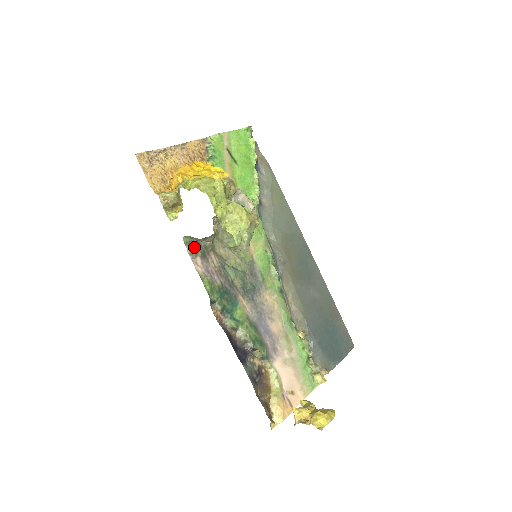
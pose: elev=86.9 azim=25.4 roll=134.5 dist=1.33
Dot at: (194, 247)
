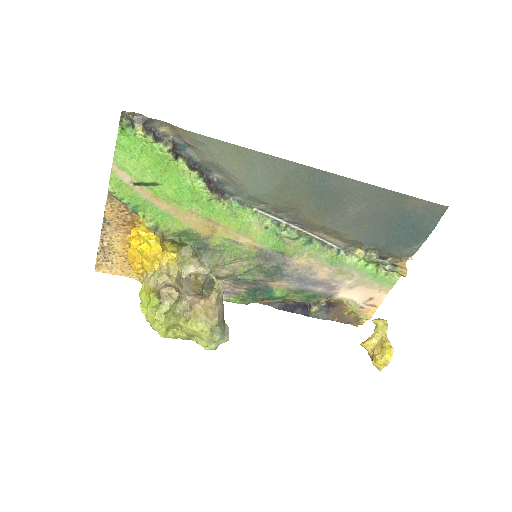
Dot at: occluded
